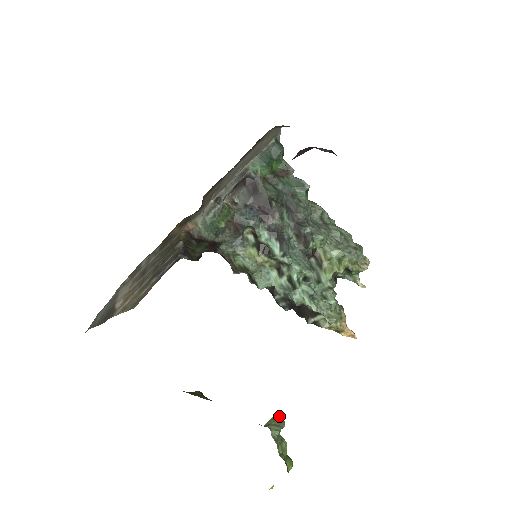
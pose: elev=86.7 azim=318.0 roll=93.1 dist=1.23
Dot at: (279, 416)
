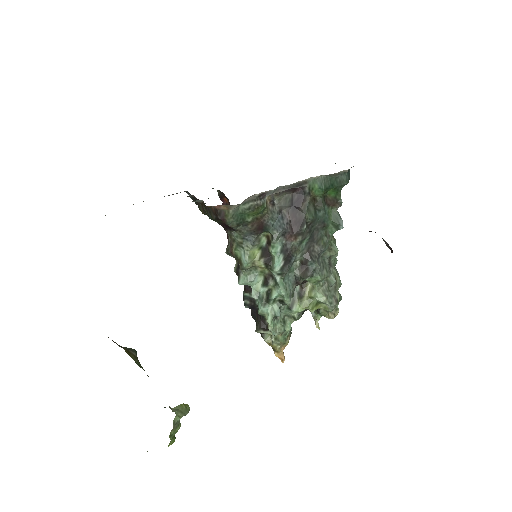
Dot at: occluded
